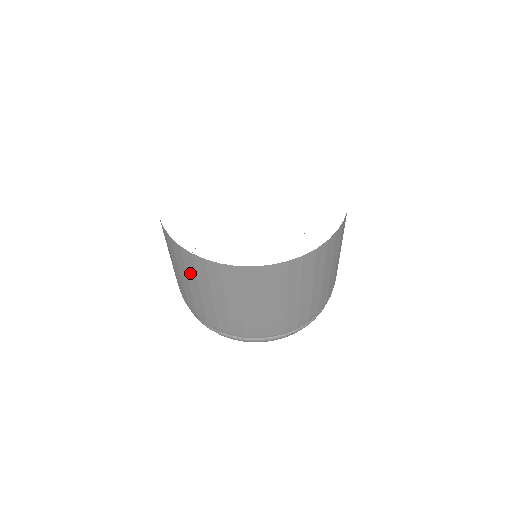
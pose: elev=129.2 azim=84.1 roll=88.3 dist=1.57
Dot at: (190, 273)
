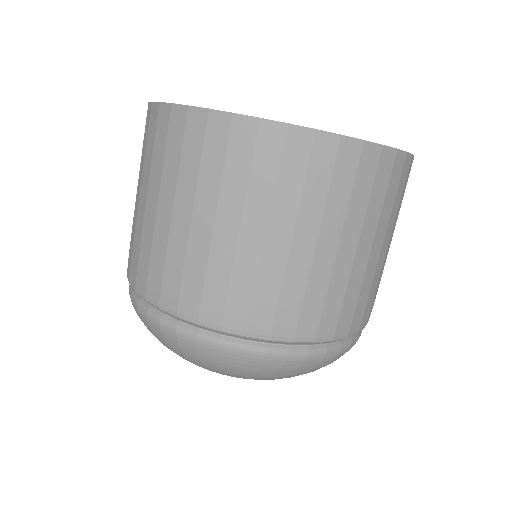
Dot at: (312, 197)
